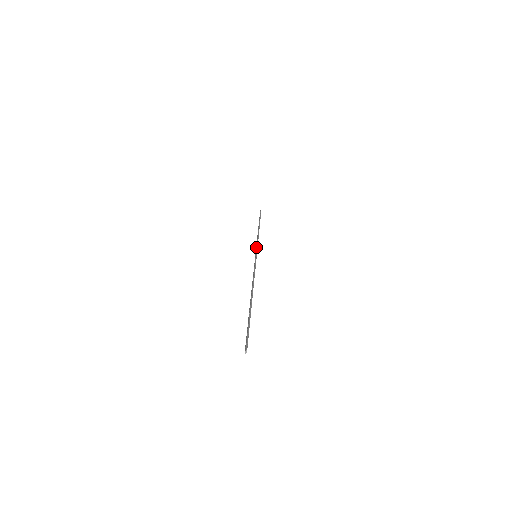
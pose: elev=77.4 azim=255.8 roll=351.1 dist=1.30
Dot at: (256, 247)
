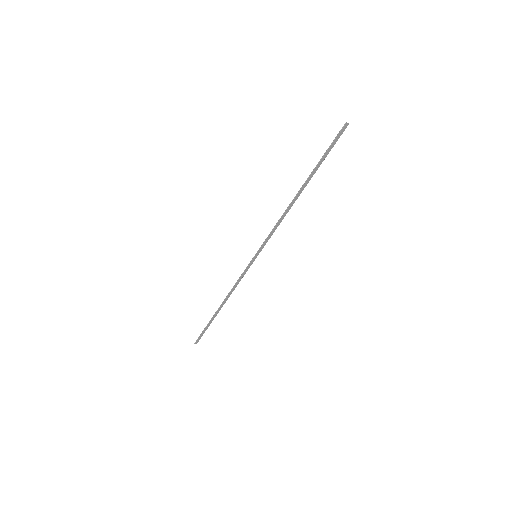
Dot at: (247, 269)
